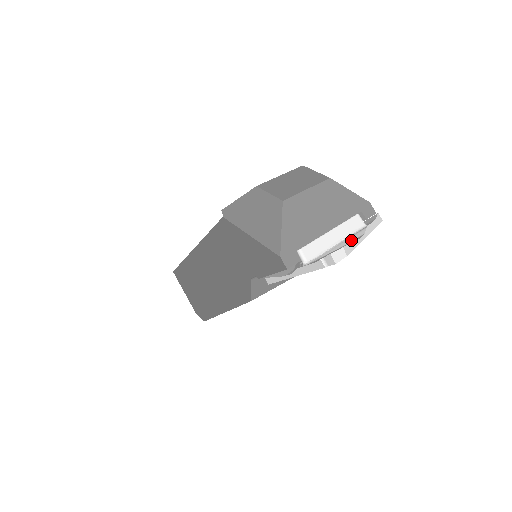
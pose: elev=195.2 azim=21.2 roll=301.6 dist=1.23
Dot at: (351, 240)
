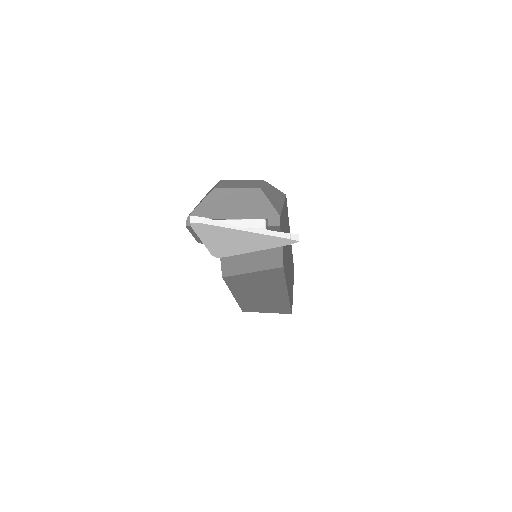
Dot at: occluded
